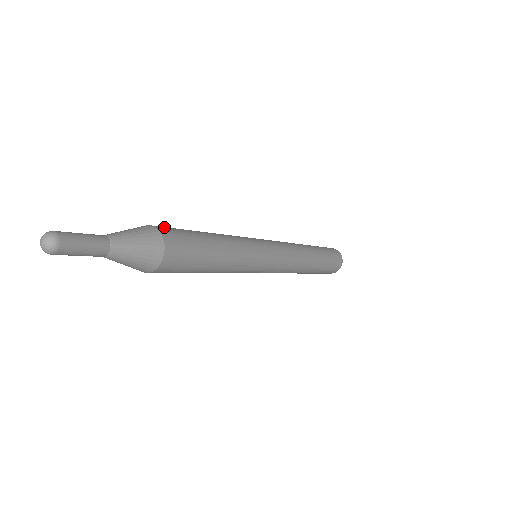
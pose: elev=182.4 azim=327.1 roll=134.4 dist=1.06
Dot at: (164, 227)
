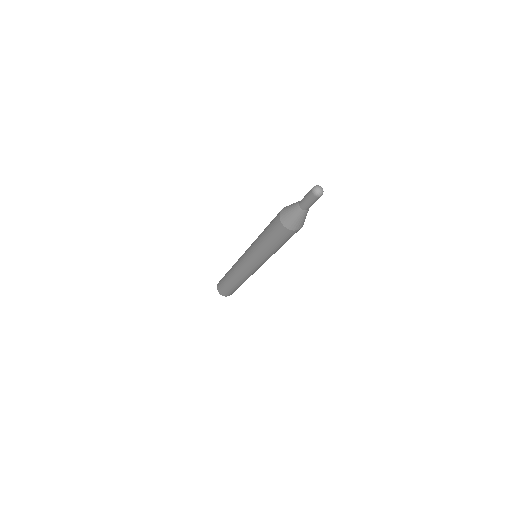
Dot at: occluded
